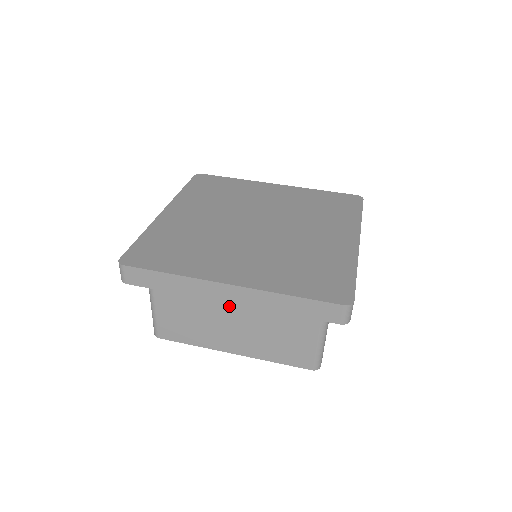
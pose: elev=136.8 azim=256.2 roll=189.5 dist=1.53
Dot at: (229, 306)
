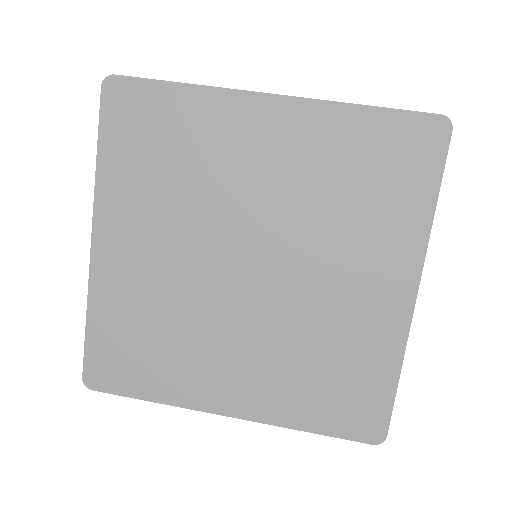
Dot at: occluded
